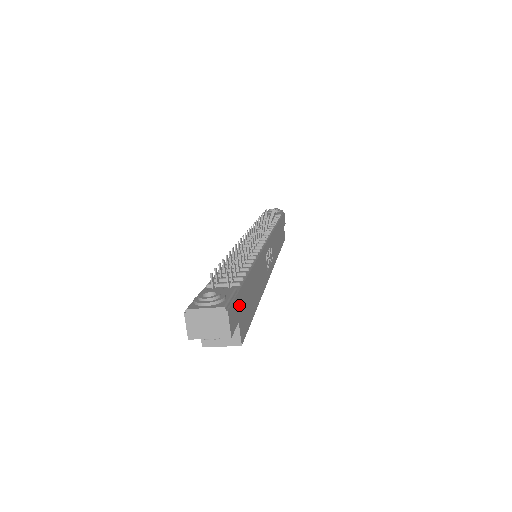
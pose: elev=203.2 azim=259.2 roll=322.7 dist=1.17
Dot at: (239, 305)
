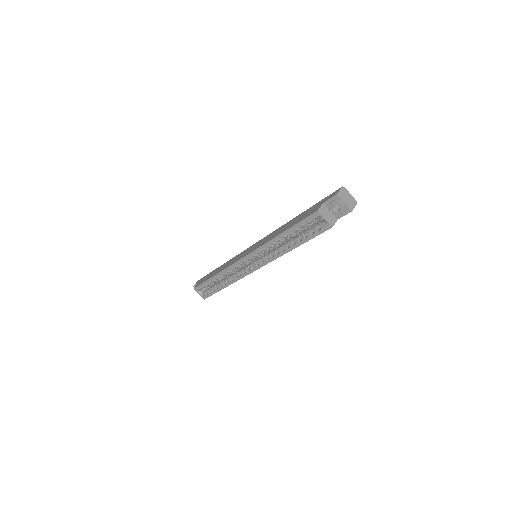
Dot at: occluded
